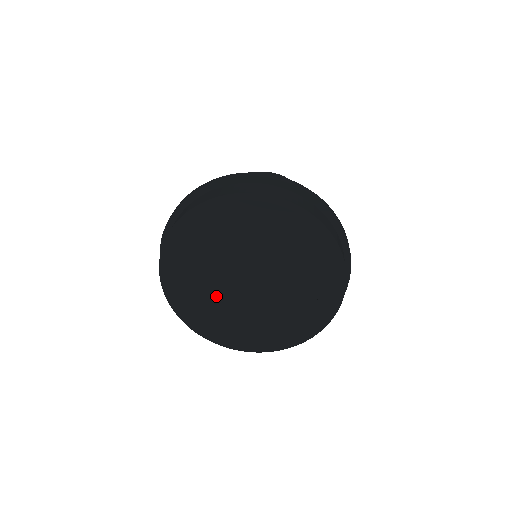
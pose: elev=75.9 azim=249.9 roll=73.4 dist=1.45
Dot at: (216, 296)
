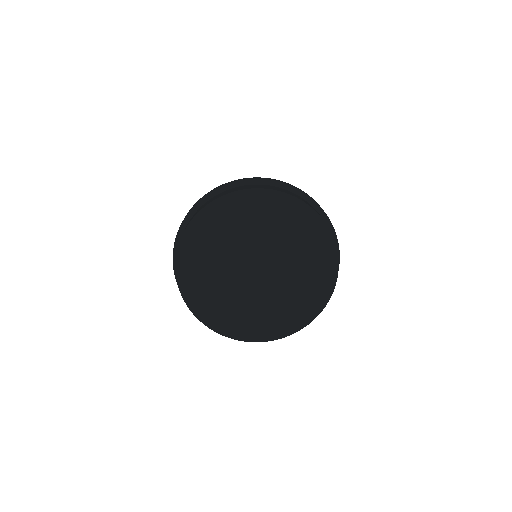
Dot at: (234, 292)
